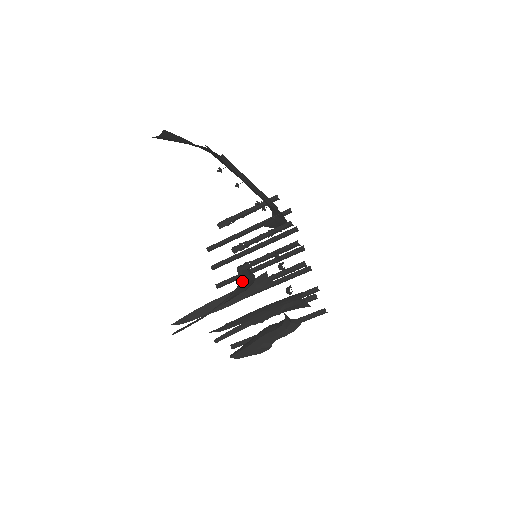
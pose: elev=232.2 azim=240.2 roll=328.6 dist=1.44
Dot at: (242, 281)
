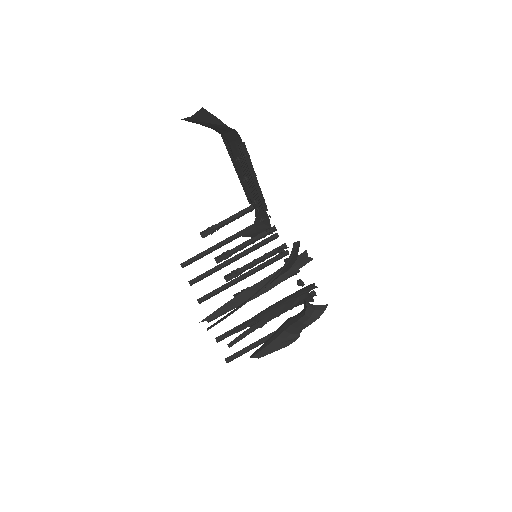
Dot at: (292, 256)
